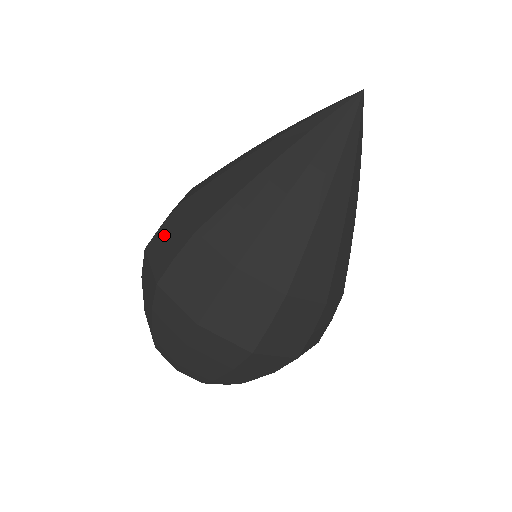
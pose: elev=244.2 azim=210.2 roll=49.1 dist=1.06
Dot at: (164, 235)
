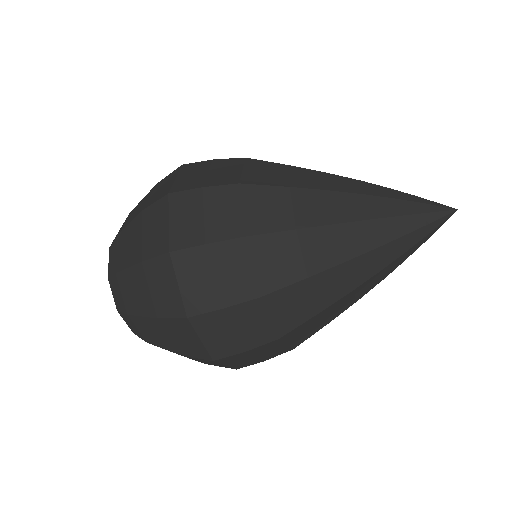
Dot at: (209, 167)
